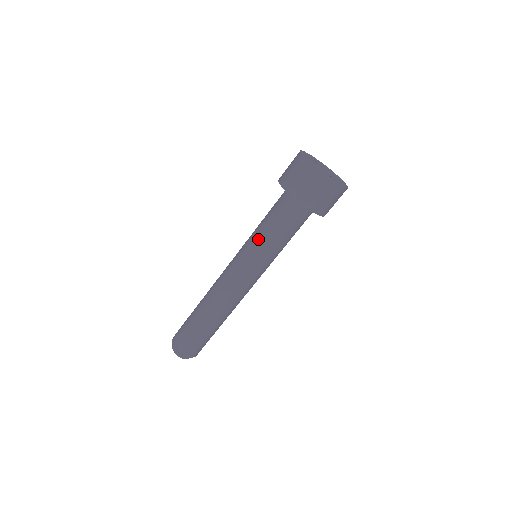
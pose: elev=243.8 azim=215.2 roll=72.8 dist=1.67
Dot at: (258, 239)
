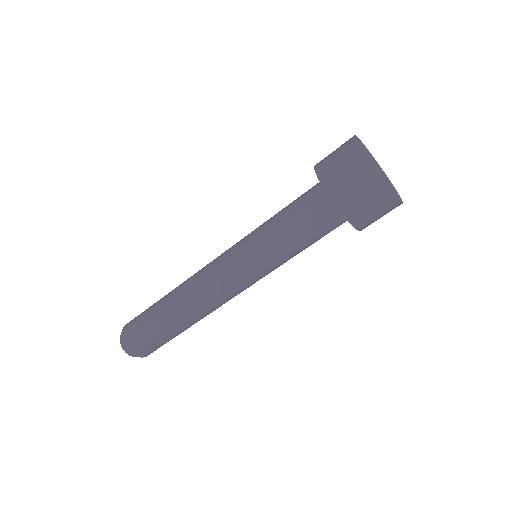
Dot at: (264, 233)
